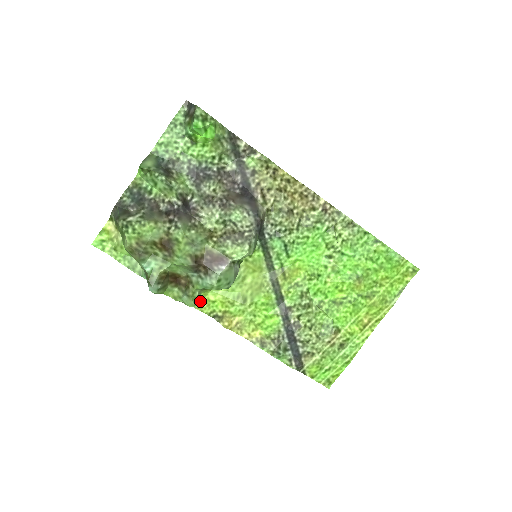
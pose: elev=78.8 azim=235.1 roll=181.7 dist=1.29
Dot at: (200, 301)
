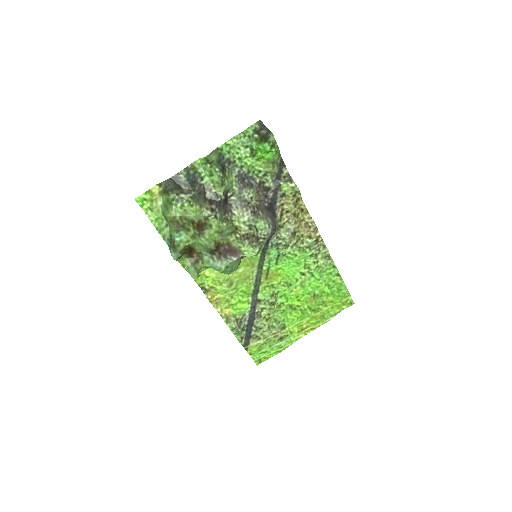
Dot at: occluded
